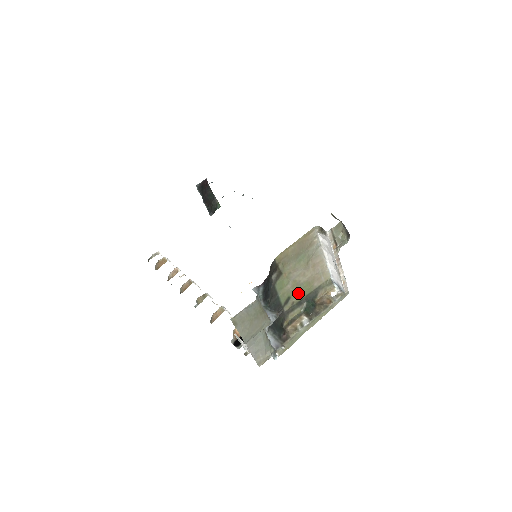
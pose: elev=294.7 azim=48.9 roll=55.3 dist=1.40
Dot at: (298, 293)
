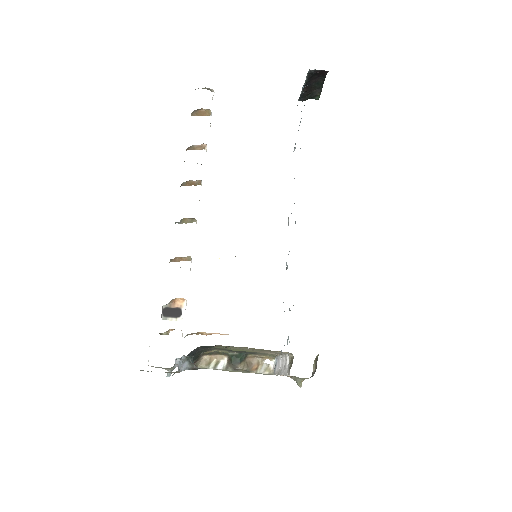
Dot at: (236, 349)
